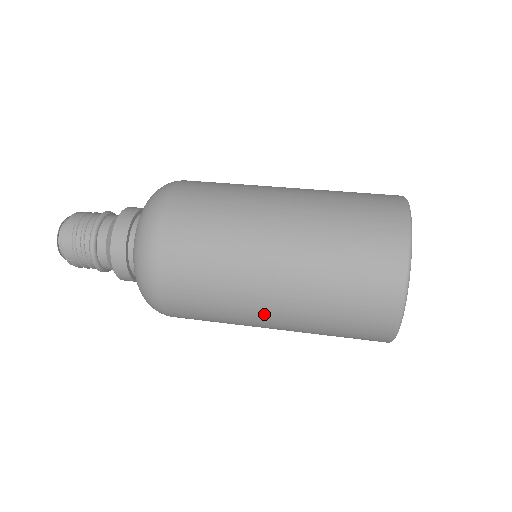
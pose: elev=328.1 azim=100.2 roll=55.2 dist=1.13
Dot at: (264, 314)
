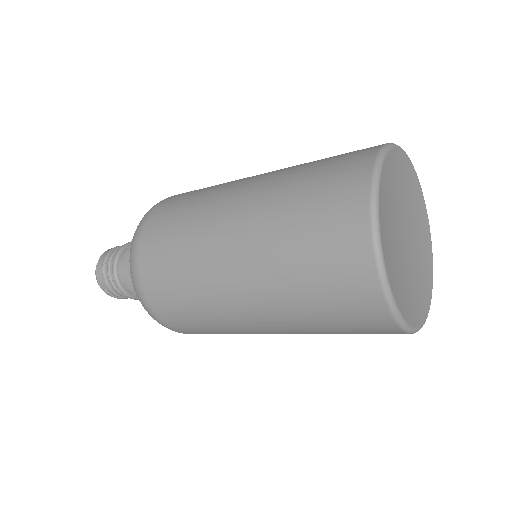
Dot at: (238, 302)
